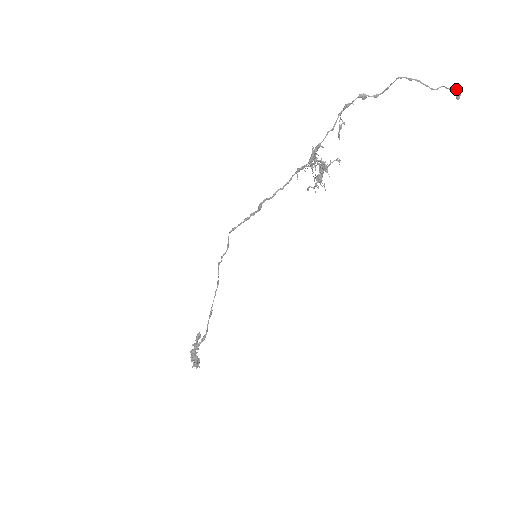
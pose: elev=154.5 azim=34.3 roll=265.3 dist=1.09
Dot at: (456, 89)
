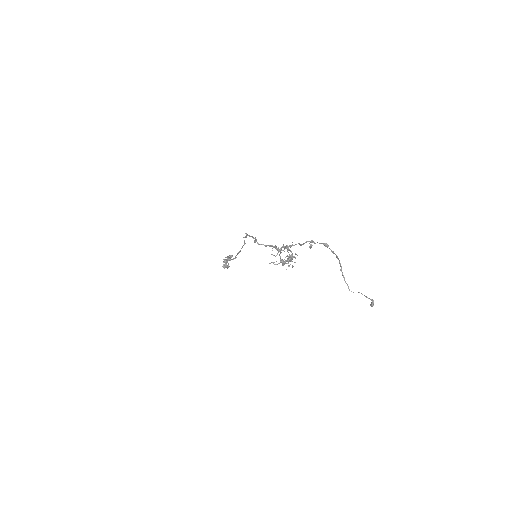
Dot at: (373, 300)
